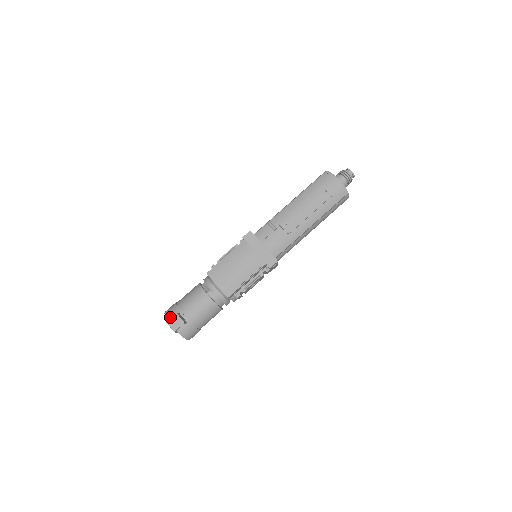
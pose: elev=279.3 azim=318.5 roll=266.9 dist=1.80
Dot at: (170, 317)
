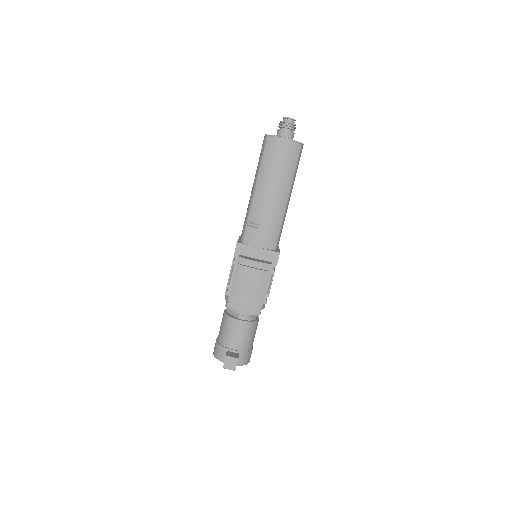
Dot at: (222, 358)
